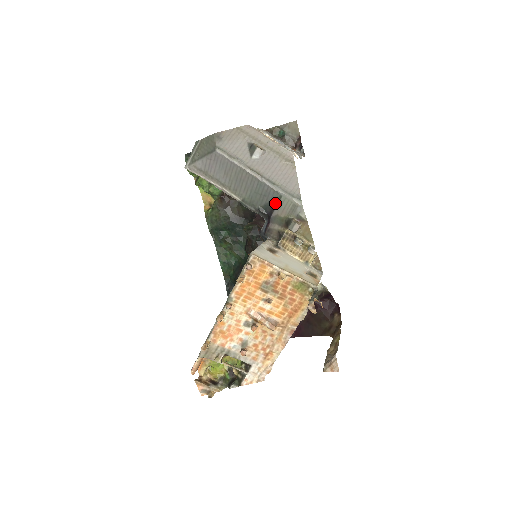
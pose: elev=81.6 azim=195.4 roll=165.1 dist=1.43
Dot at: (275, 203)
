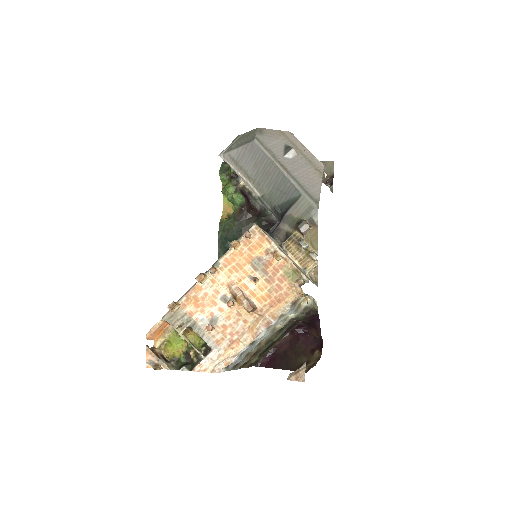
Dot at: (292, 202)
